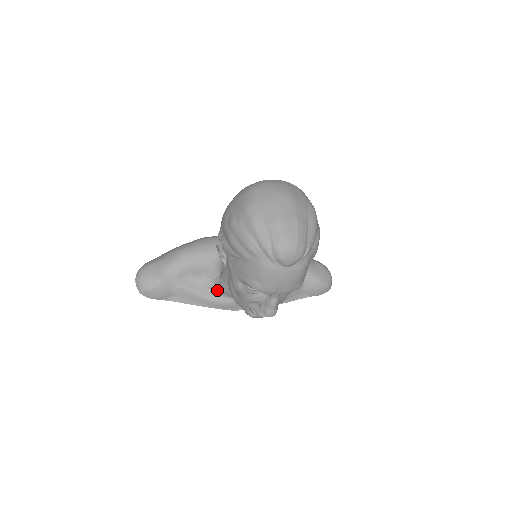
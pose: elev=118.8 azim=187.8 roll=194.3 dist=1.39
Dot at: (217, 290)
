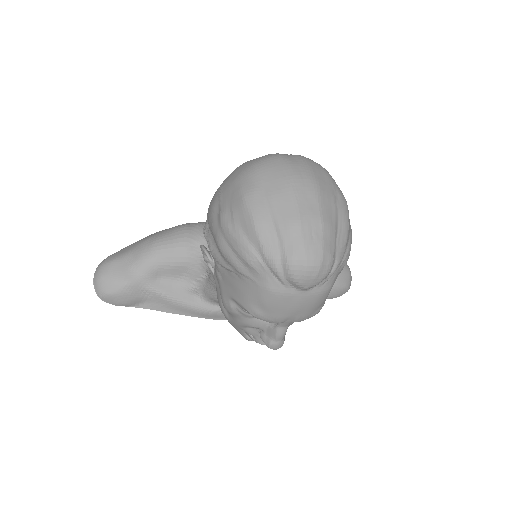
Dot at: (203, 295)
